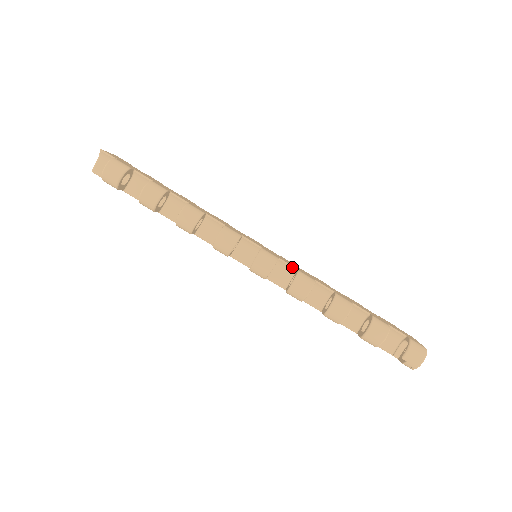
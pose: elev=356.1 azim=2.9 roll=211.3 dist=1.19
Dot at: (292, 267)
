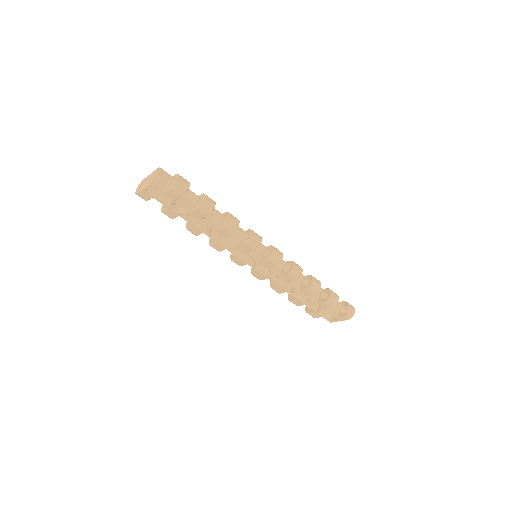
Dot at: (283, 260)
